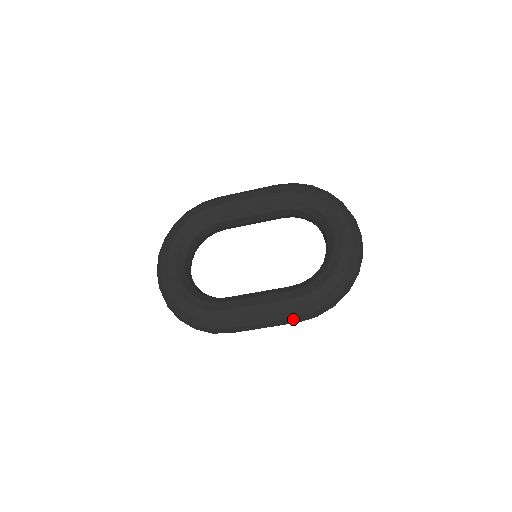
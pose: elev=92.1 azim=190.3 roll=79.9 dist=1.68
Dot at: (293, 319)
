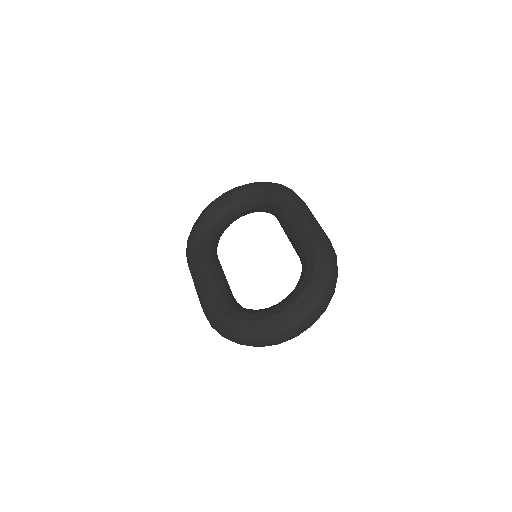
Dot at: (202, 307)
